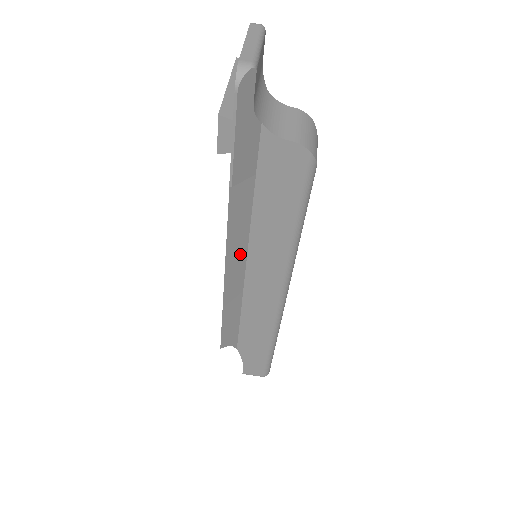
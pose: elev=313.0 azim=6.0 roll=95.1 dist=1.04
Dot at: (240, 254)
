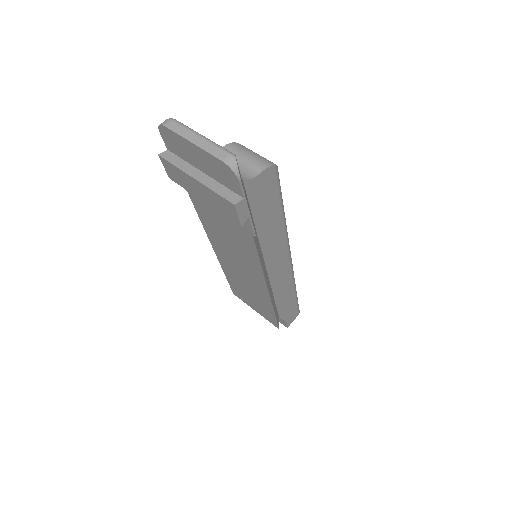
Dot at: (264, 266)
